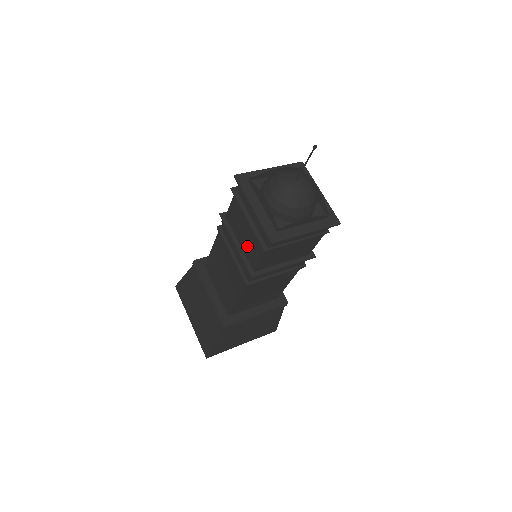
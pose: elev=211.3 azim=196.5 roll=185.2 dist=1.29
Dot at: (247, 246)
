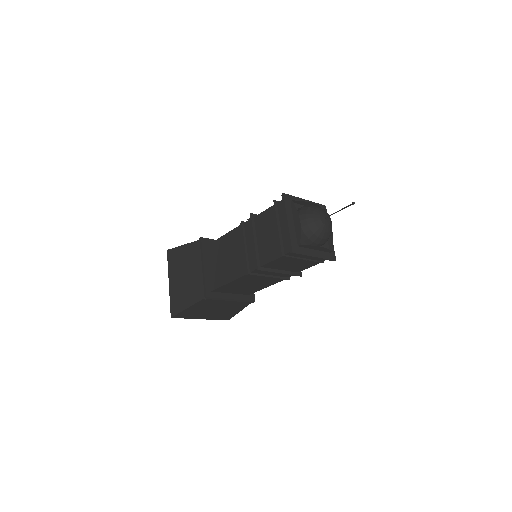
Dot at: (264, 246)
